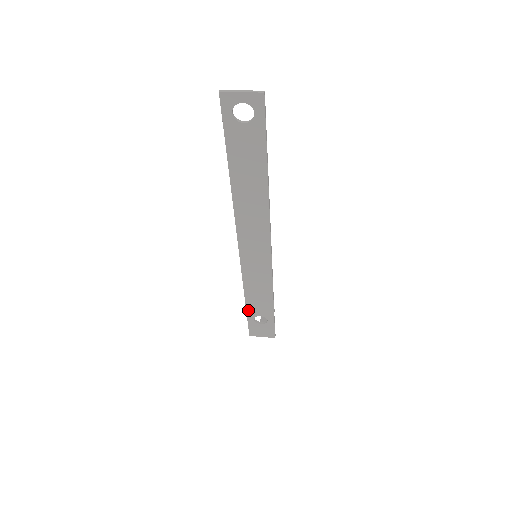
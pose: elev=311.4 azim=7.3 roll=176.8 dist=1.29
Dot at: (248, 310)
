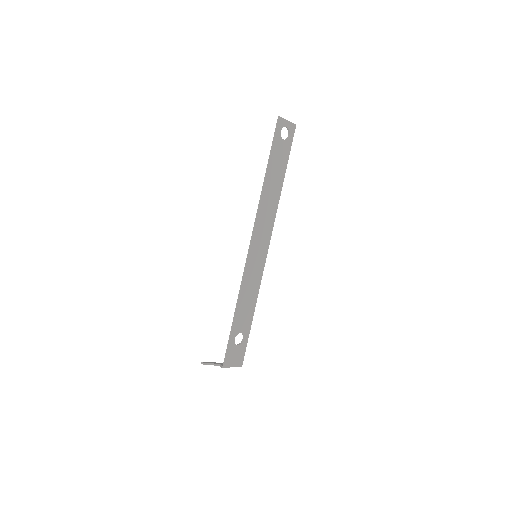
Dot at: (234, 325)
